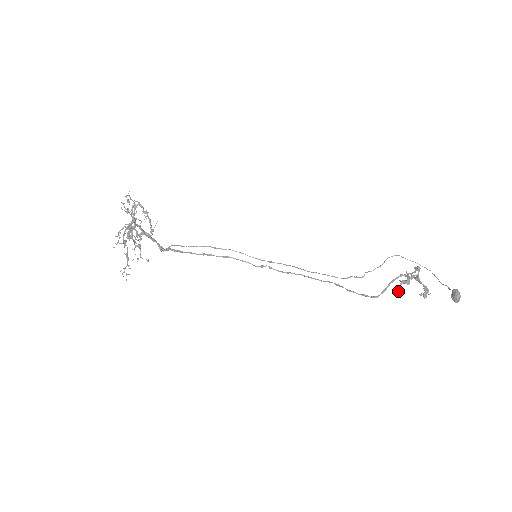
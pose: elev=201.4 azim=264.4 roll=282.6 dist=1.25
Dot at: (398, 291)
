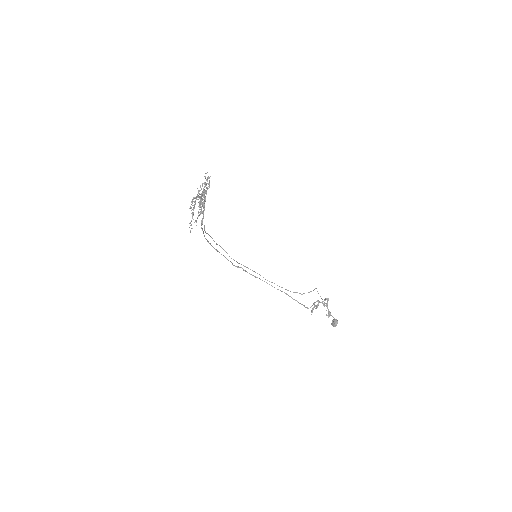
Dot at: (312, 310)
